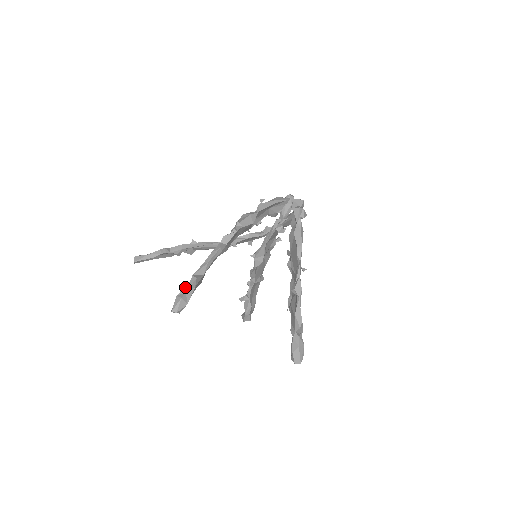
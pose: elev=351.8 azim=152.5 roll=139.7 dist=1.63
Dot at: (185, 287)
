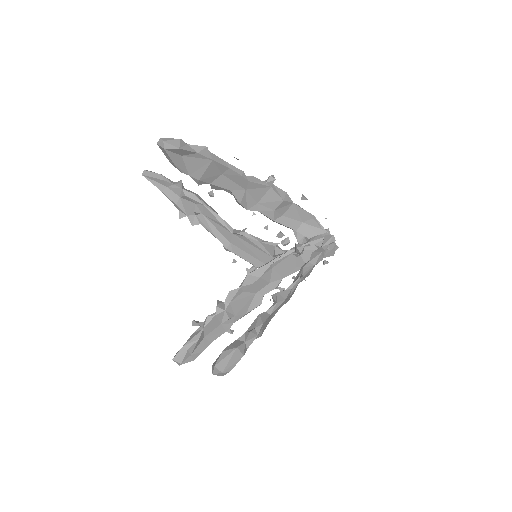
Dot at: occluded
